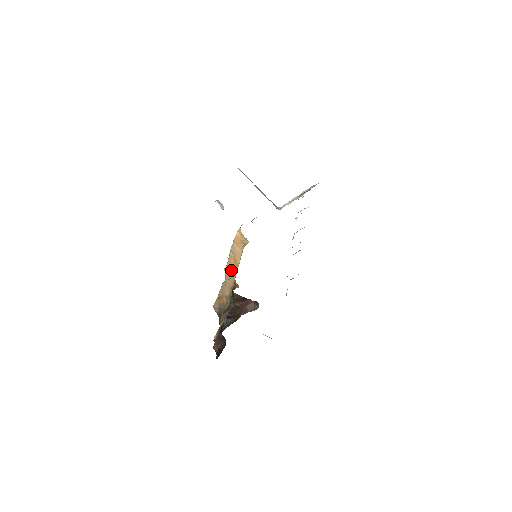
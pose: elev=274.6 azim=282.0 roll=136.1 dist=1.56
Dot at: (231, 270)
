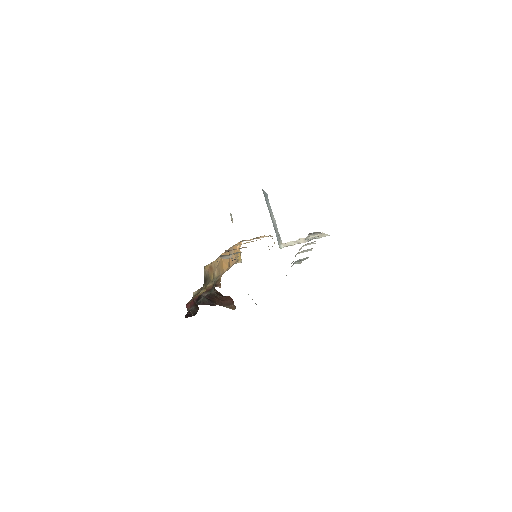
Dot at: (224, 262)
